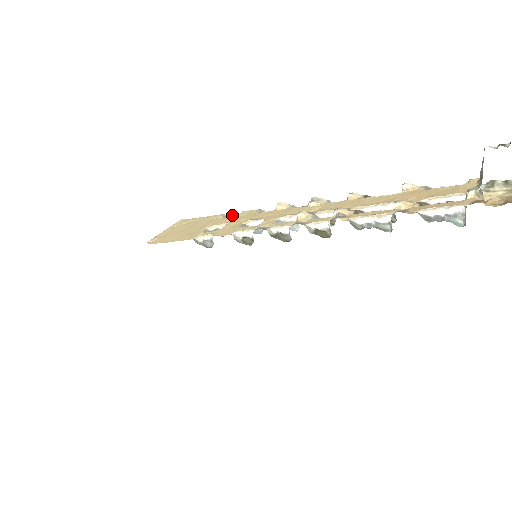
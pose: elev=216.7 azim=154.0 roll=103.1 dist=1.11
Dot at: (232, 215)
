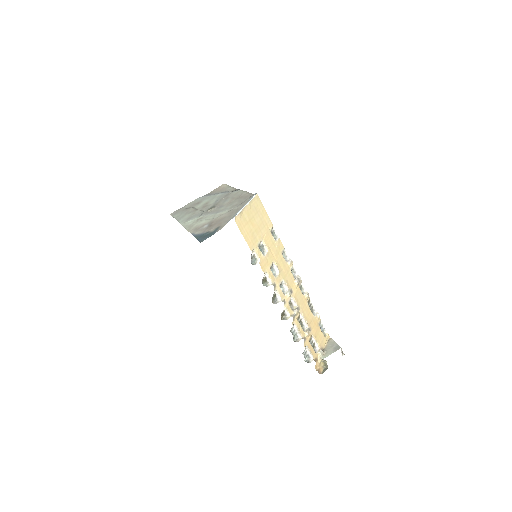
Dot at: (274, 229)
